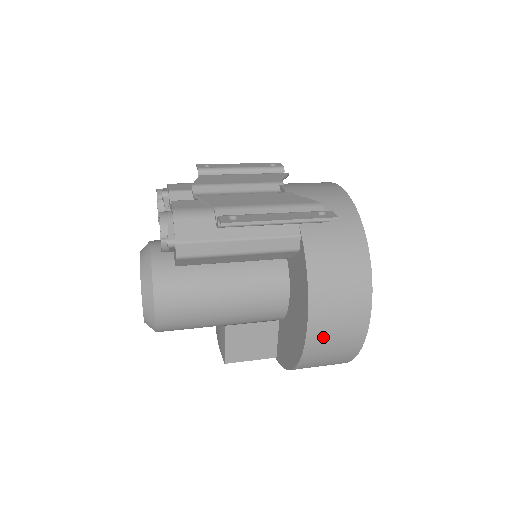
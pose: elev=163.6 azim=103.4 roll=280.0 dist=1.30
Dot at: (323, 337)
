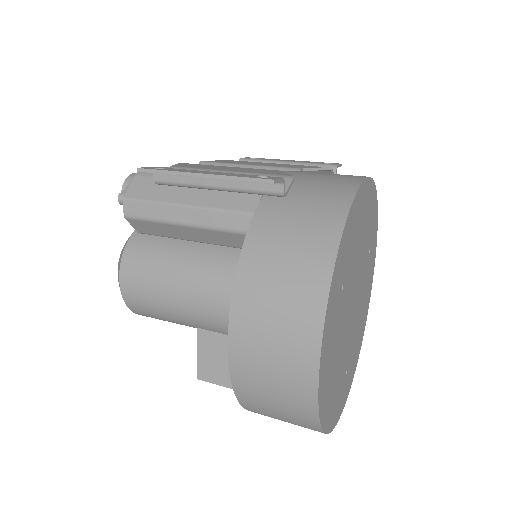
Dot at: (252, 358)
